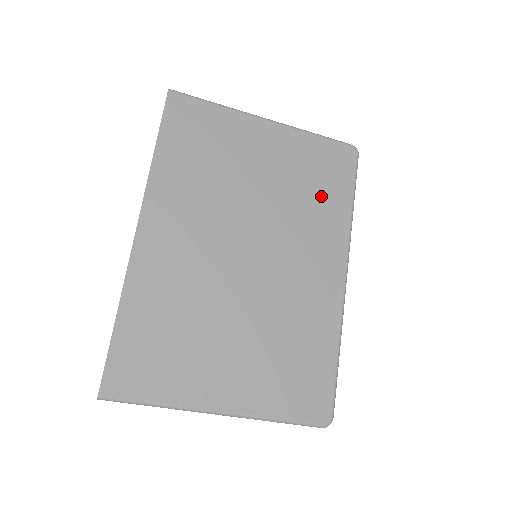
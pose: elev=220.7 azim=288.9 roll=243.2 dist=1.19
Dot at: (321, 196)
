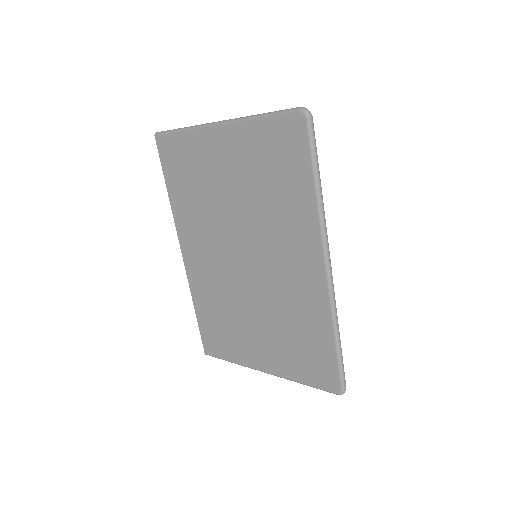
Dot at: (283, 189)
